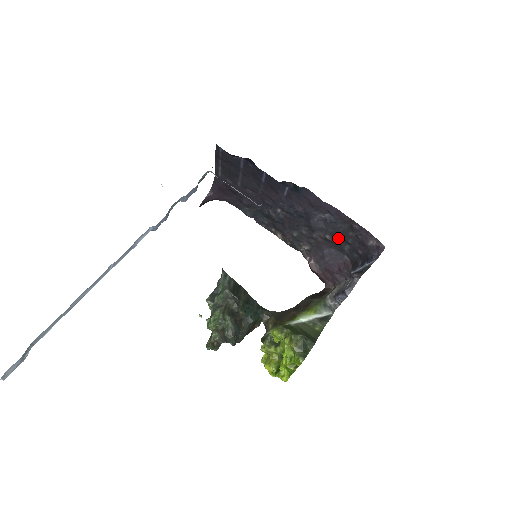
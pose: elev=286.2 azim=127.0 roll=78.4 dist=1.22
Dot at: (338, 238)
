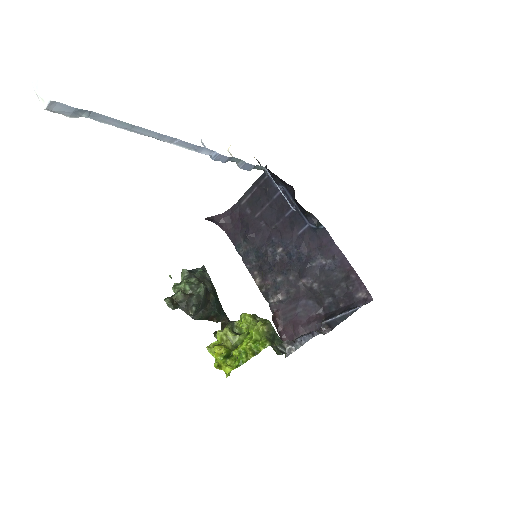
Dot at: (326, 287)
